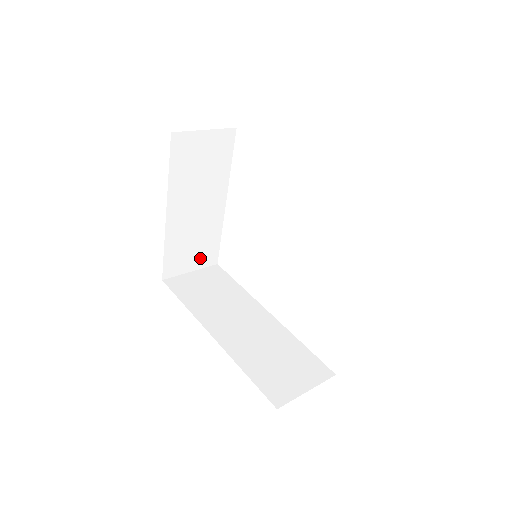
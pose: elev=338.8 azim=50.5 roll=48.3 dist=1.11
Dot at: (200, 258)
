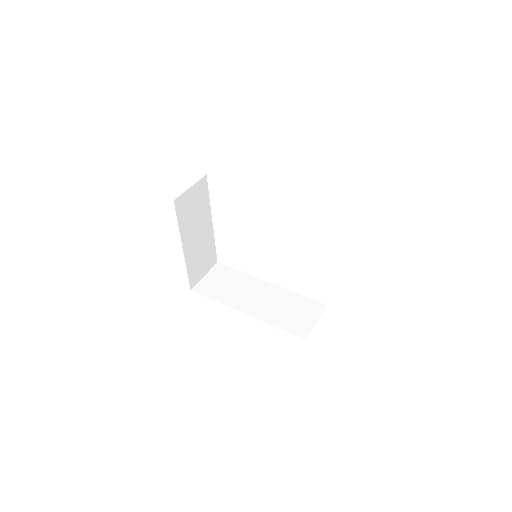
Dot at: (207, 264)
